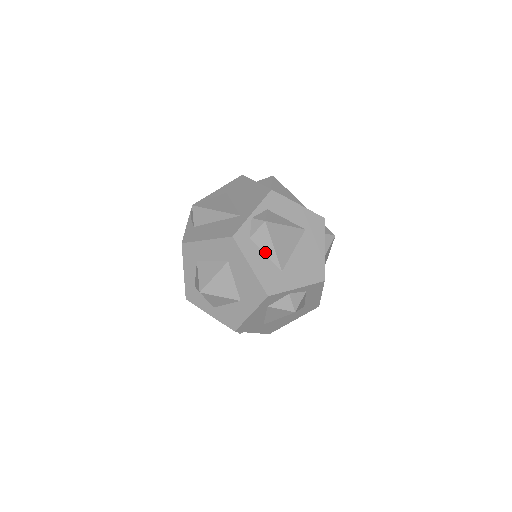
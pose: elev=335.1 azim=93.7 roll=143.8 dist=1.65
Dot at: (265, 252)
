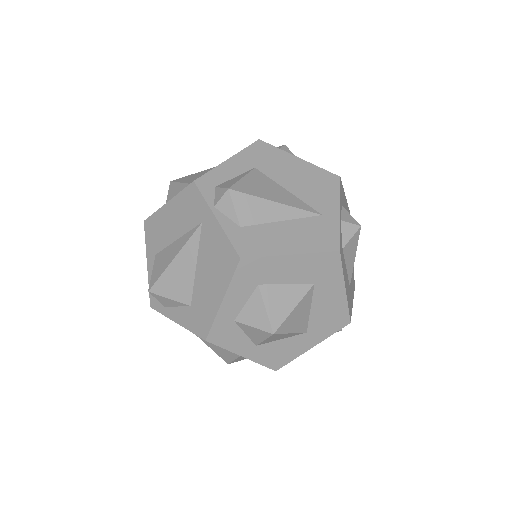
Dot at: (347, 265)
